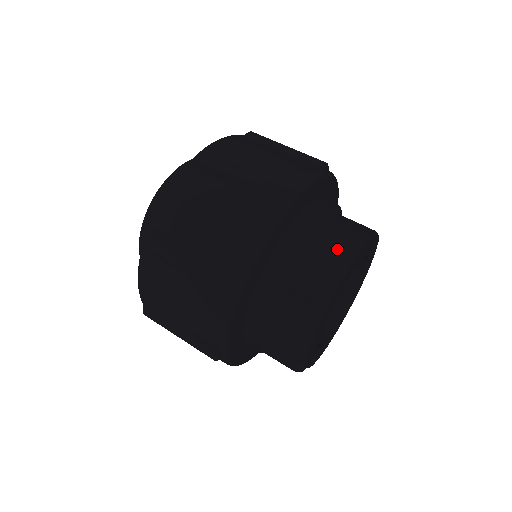
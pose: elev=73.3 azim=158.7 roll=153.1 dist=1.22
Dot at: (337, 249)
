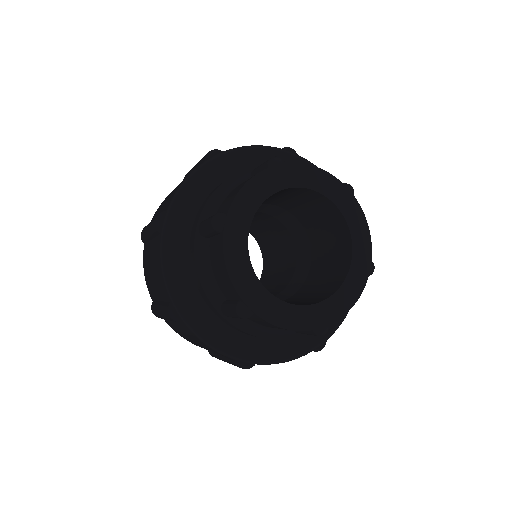
Dot at: occluded
